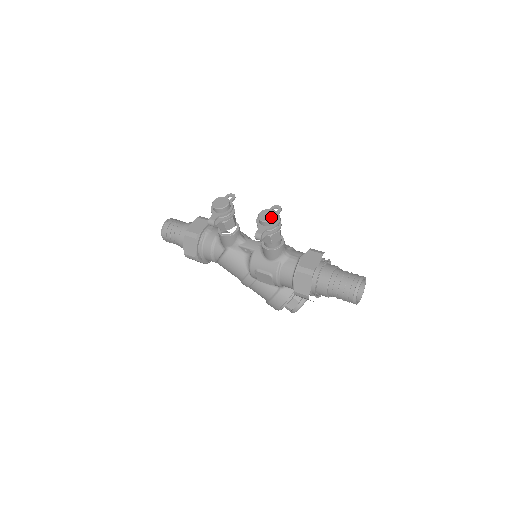
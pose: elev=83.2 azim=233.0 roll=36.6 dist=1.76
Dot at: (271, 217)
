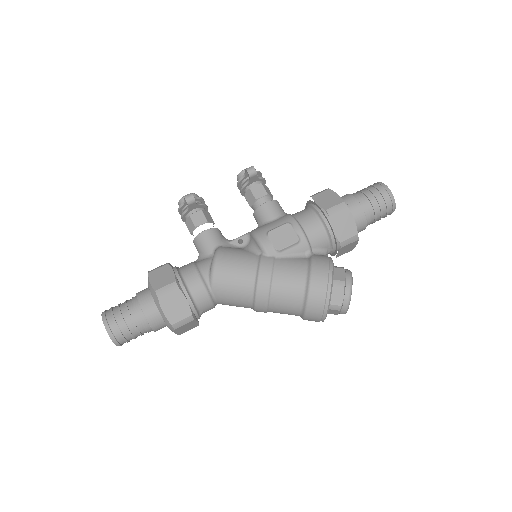
Dot at: occluded
